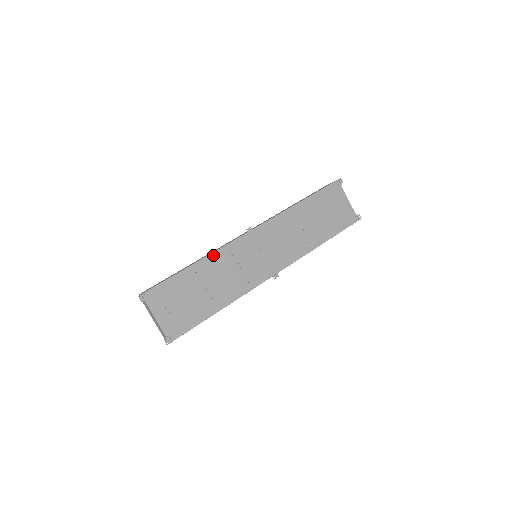
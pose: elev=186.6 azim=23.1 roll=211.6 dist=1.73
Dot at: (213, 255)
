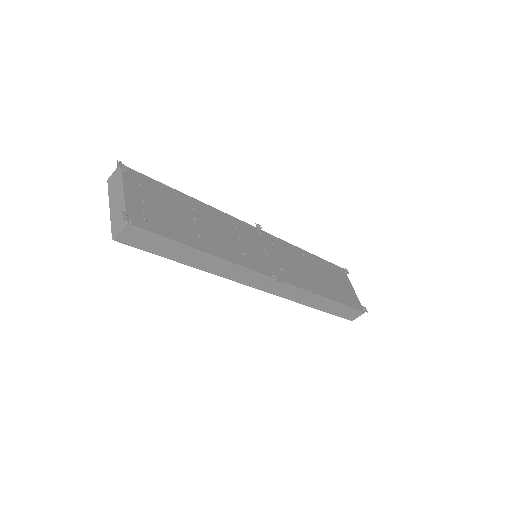
Dot at: (215, 210)
